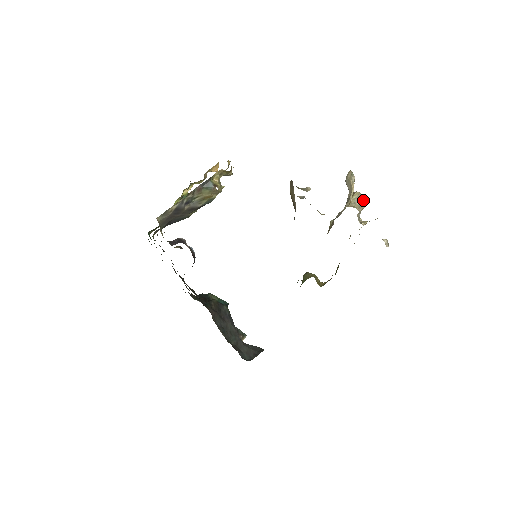
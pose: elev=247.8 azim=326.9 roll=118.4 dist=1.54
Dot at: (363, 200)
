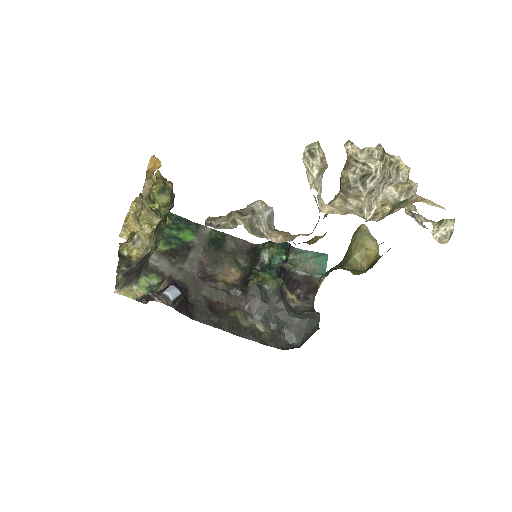
Dot at: (367, 175)
